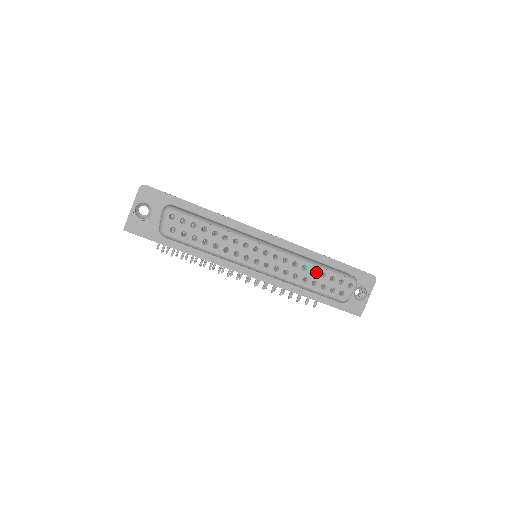
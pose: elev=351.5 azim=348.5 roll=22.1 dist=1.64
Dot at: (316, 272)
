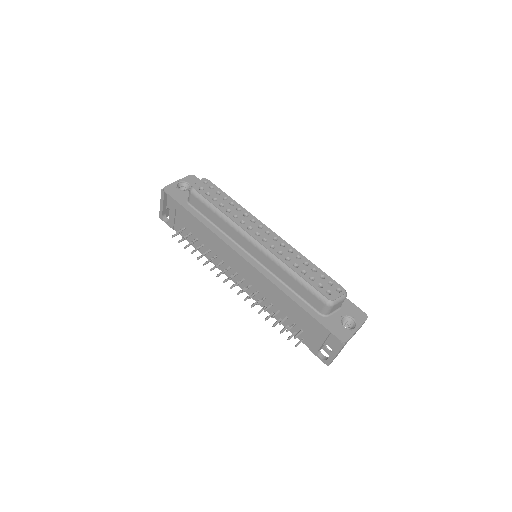
Dot at: (308, 265)
